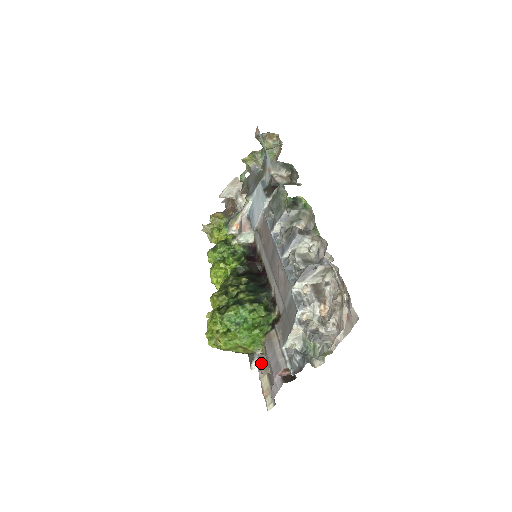
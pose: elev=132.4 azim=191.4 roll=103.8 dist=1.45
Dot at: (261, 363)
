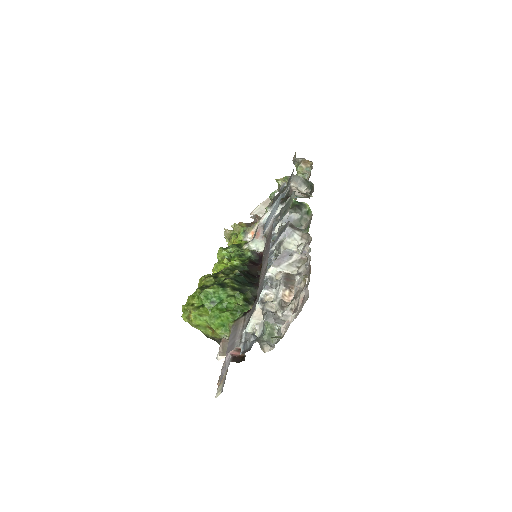
Dot at: (222, 345)
